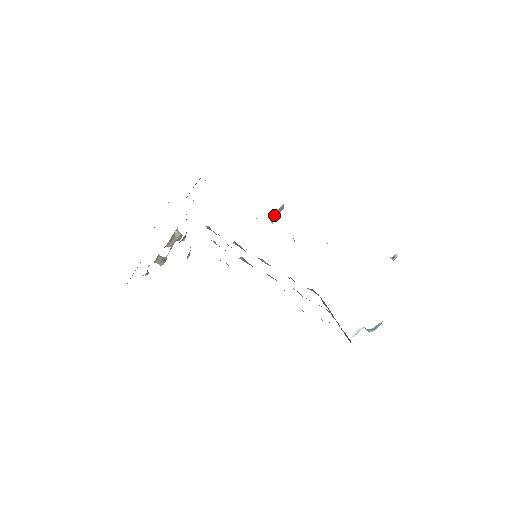
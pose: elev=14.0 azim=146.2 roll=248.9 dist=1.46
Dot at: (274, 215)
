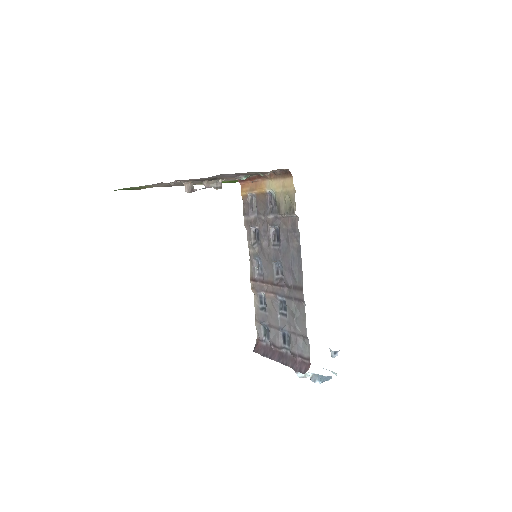
Dot at: occluded
